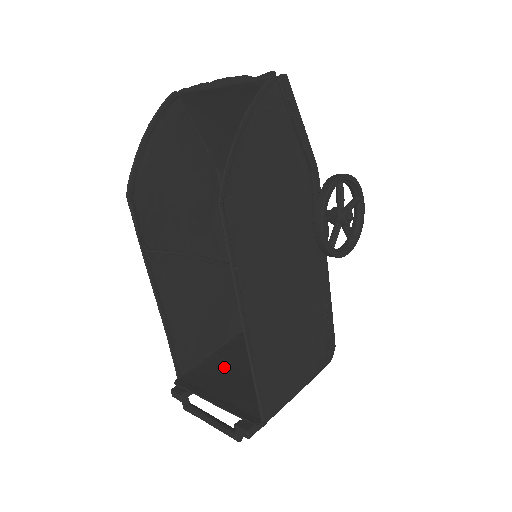
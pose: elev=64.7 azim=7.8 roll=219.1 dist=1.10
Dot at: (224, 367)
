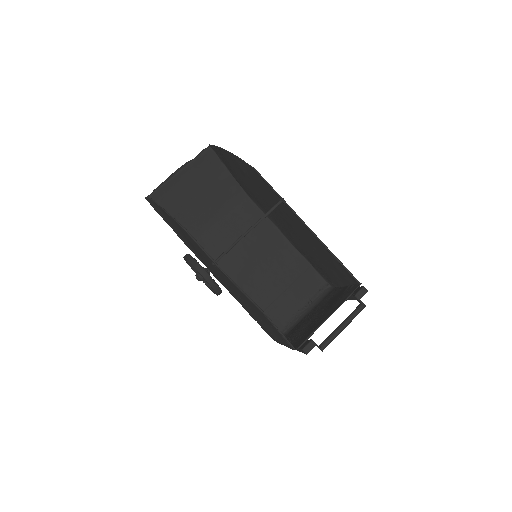
Dot at: (304, 331)
